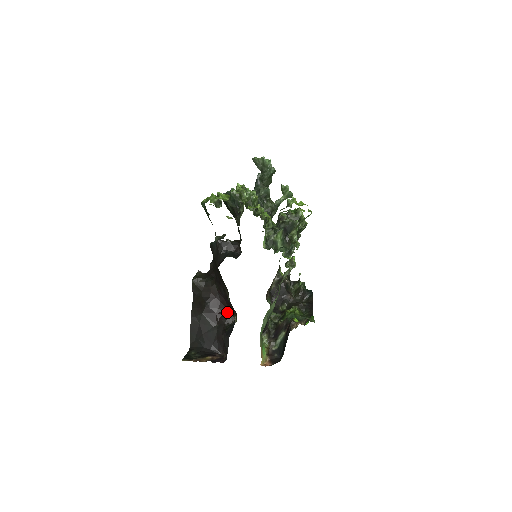
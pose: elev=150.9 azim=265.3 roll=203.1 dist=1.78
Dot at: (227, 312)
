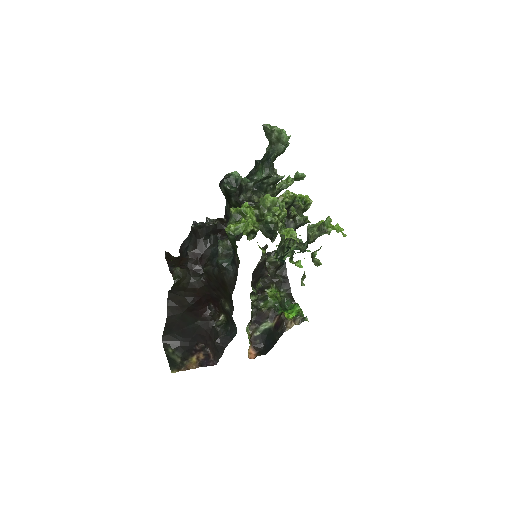
Dot at: (210, 306)
